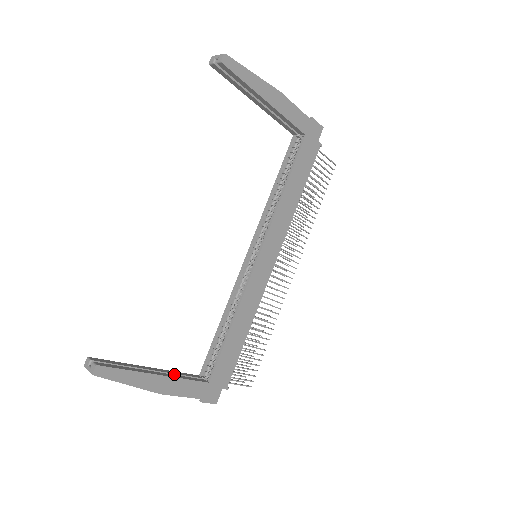
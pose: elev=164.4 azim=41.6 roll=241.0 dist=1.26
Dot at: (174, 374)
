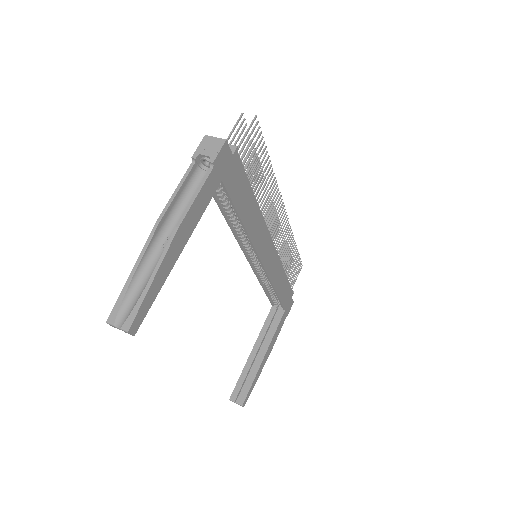
Dot at: (265, 334)
